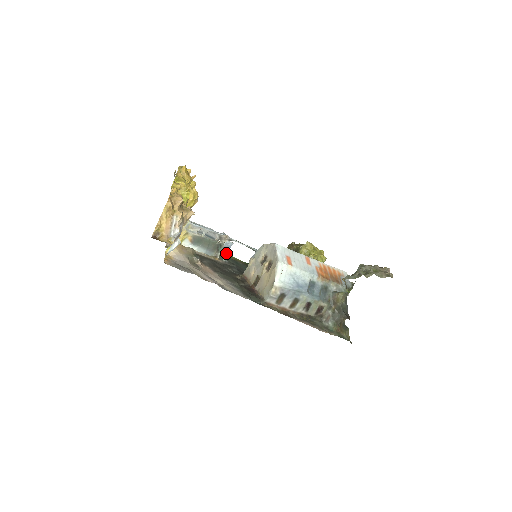
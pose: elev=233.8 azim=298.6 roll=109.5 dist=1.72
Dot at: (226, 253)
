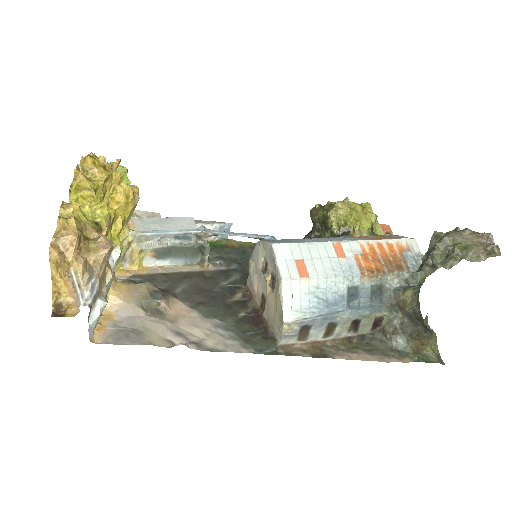
Dot at: (226, 240)
